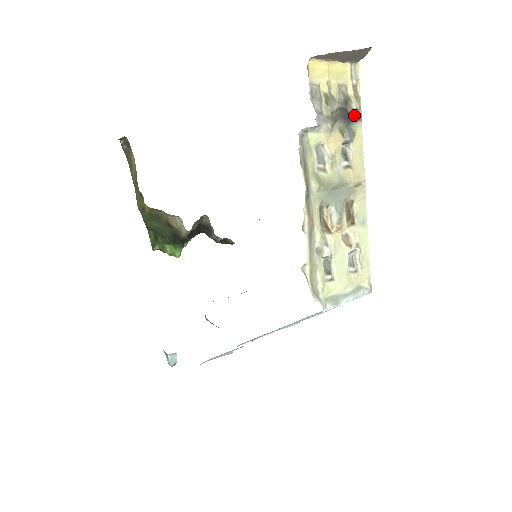
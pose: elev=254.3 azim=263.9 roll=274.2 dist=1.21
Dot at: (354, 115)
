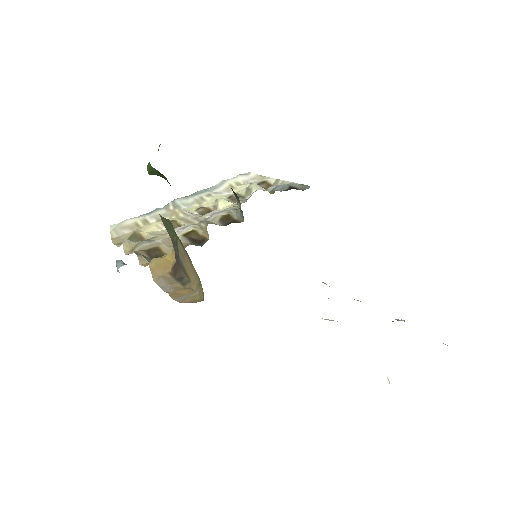
Dot at: occluded
